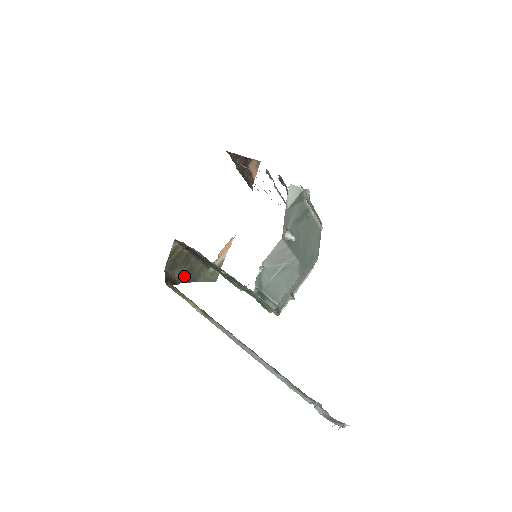
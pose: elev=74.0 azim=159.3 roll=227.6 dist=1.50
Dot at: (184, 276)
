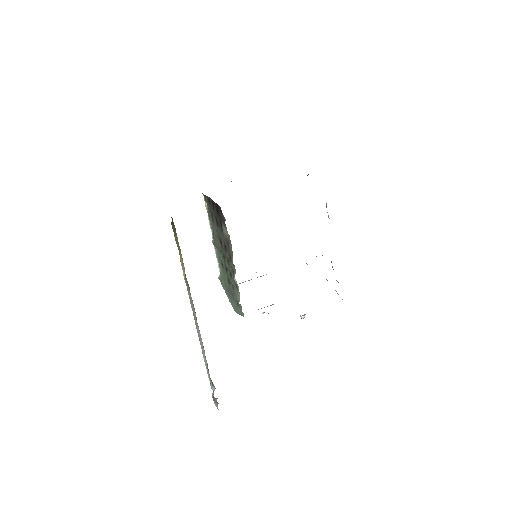
Dot at: occluded
